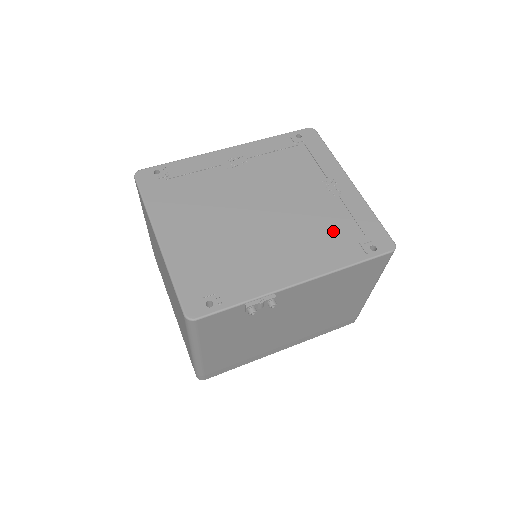
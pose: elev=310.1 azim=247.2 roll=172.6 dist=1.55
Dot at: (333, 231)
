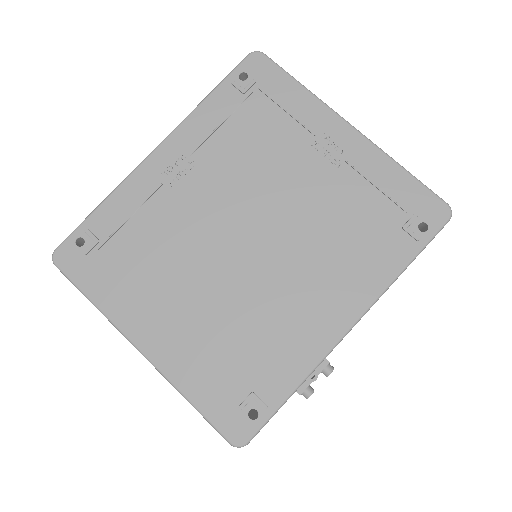
Dot at: (360, 225)
